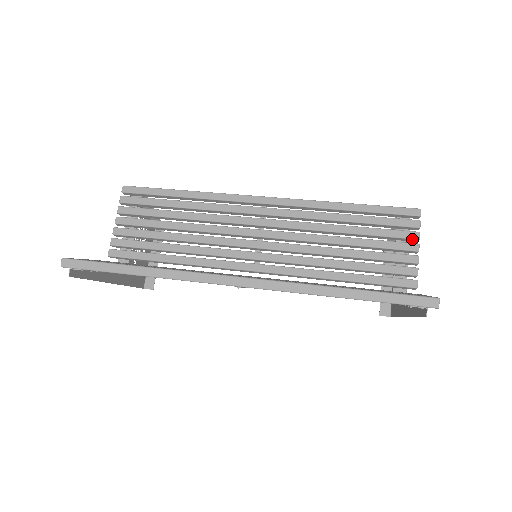
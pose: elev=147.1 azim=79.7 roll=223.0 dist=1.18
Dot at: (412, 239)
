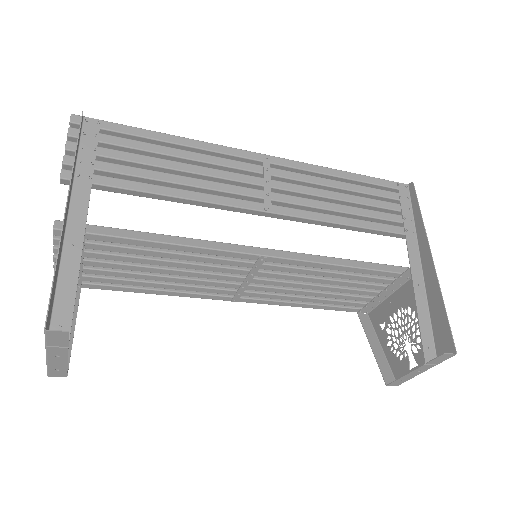
Dot at: occluded
